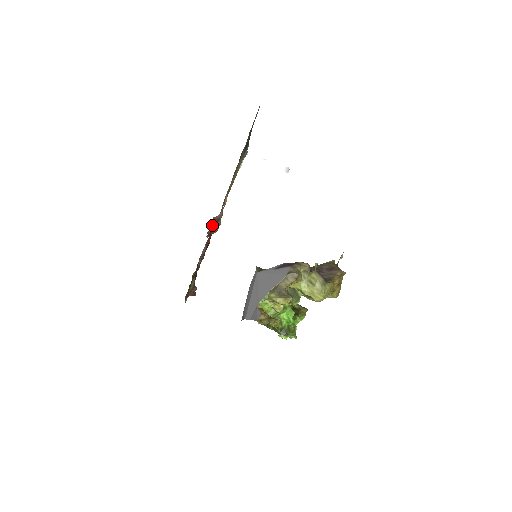
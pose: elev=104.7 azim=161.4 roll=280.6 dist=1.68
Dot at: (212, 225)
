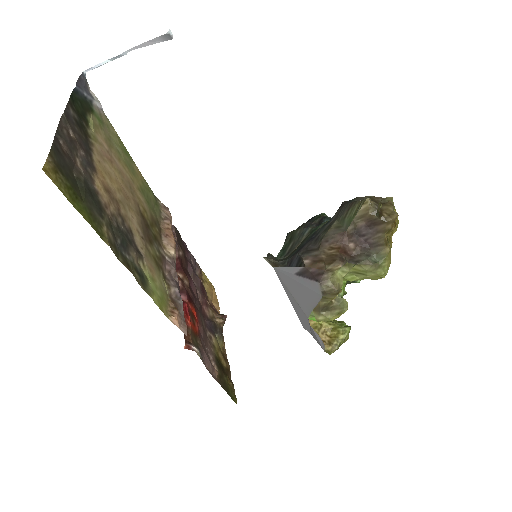
Dot at: (189, 339)
